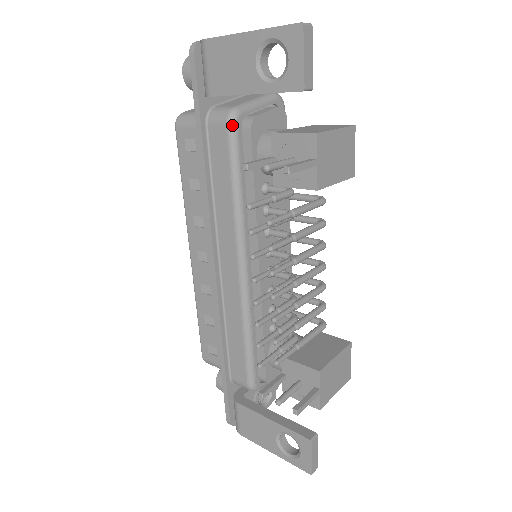
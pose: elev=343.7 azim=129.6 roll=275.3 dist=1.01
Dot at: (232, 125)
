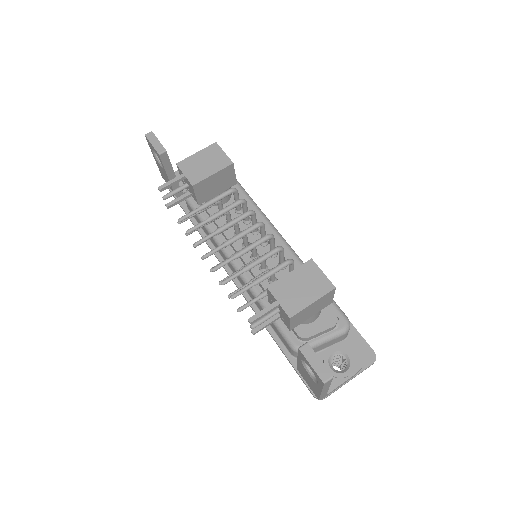
Dot at: occluded
